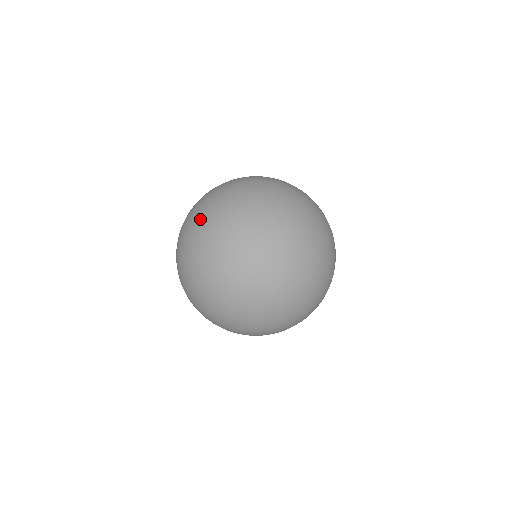
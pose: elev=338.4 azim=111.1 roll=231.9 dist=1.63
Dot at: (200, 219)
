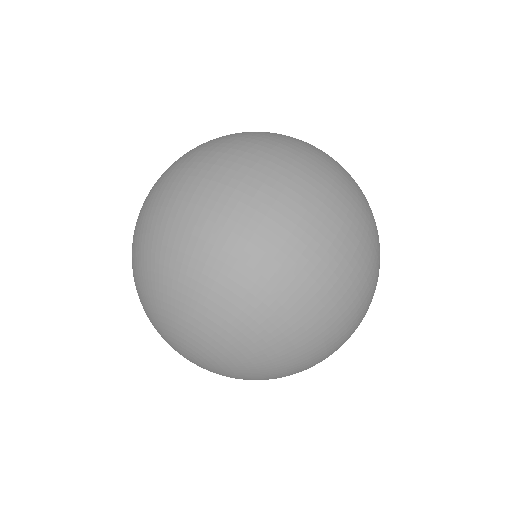
Dot at: (147, 315)
